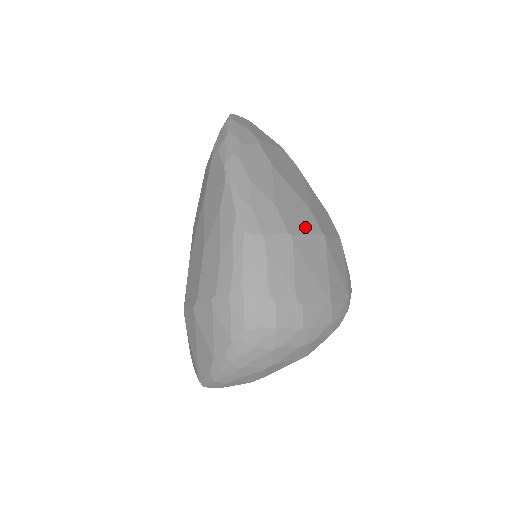
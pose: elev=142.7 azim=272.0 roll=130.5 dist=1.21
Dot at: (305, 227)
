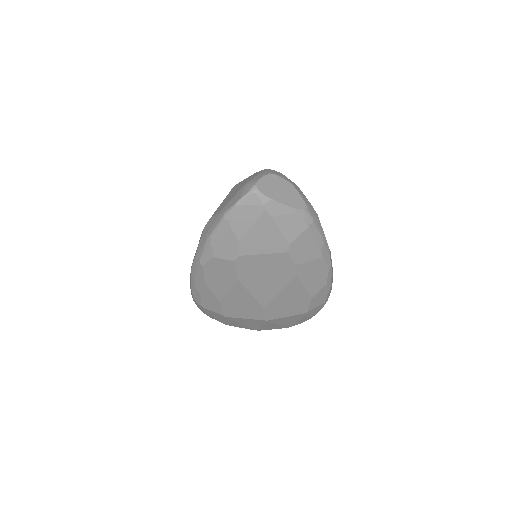
Dot at: (245, 315)
